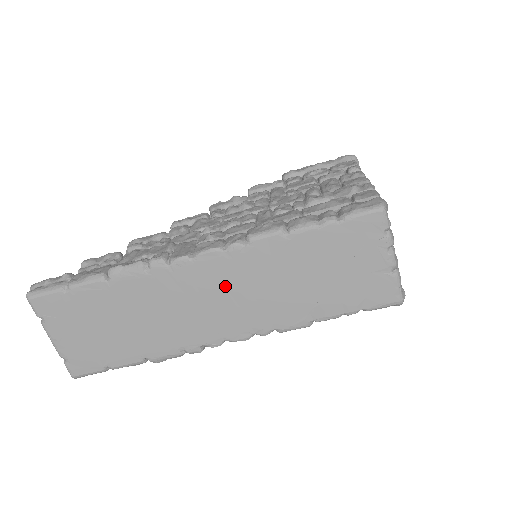
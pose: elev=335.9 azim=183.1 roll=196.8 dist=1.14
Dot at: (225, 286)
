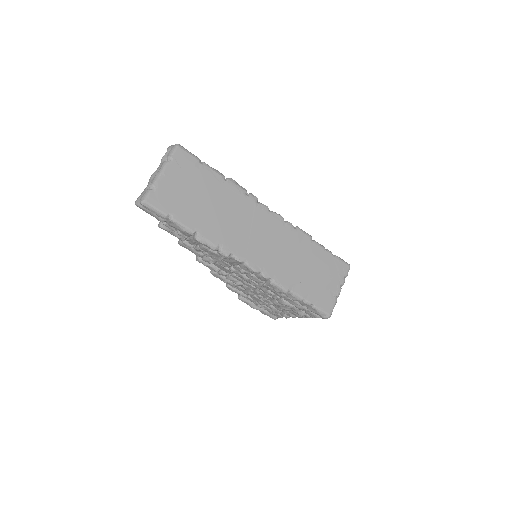
Dot at: (271, 236)
